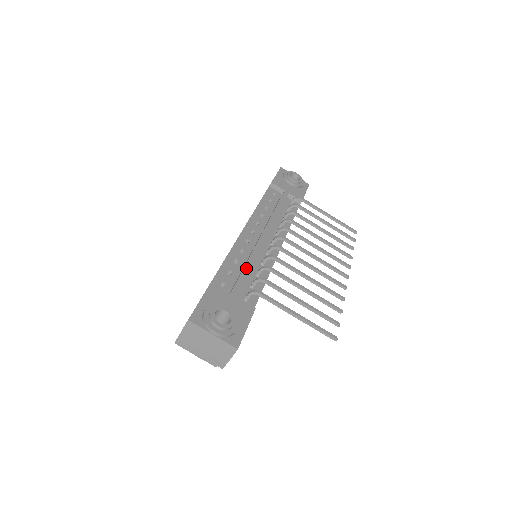
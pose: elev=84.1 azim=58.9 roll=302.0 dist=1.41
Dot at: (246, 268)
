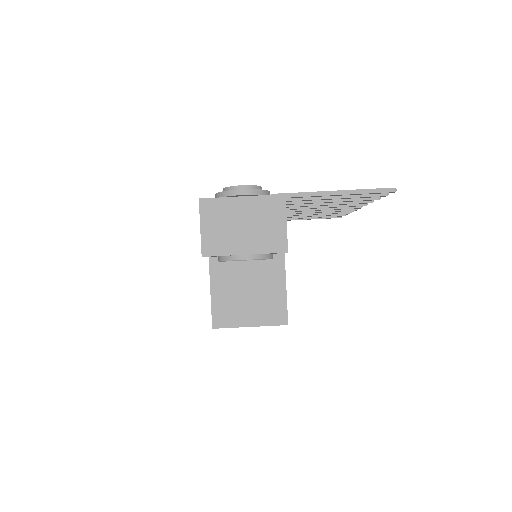
Dot at: occluded
